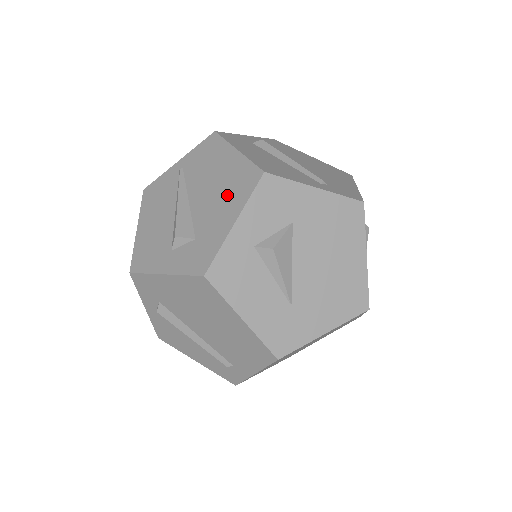
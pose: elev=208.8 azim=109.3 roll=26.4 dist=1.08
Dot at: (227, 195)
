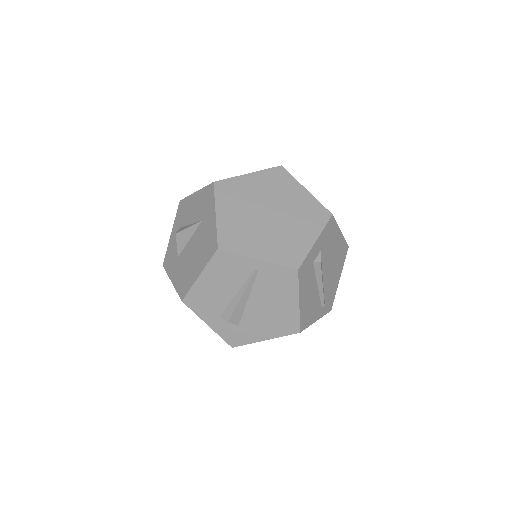
Dot at: (273, 323)
